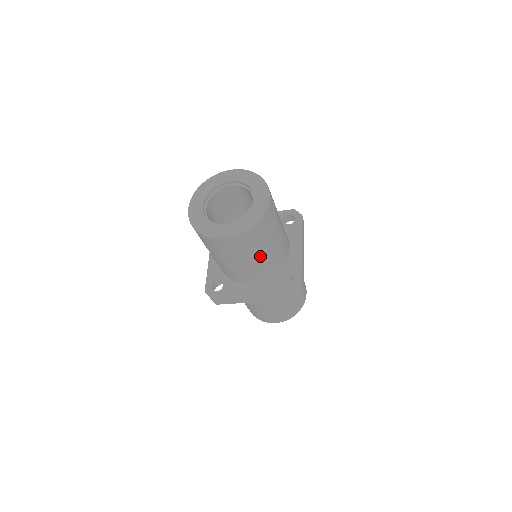
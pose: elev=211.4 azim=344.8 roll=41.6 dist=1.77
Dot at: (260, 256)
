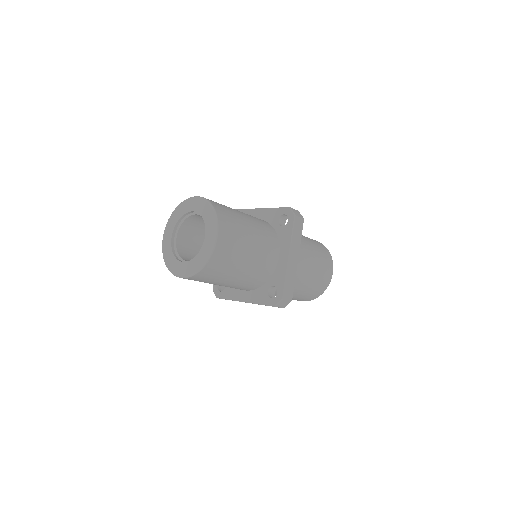
Dot at: (231, 280)
